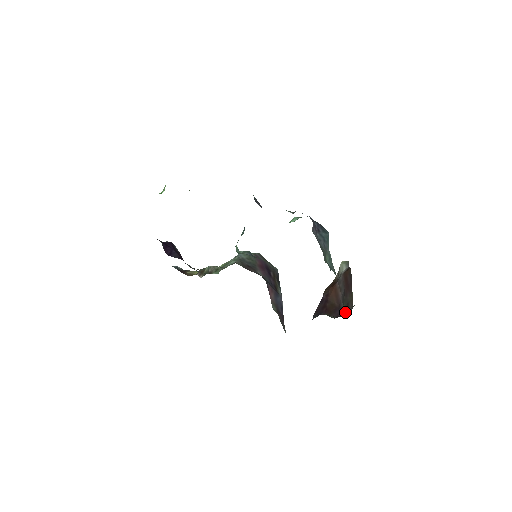
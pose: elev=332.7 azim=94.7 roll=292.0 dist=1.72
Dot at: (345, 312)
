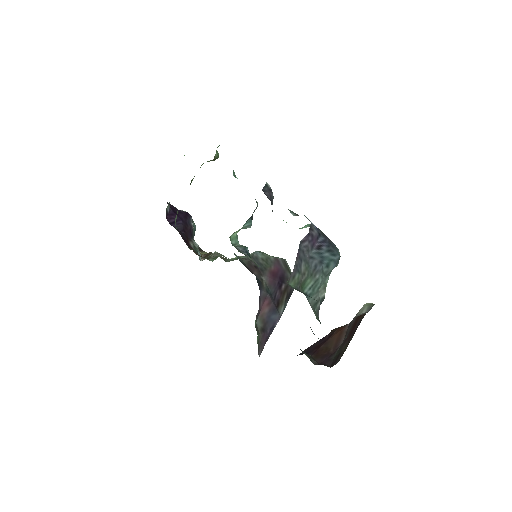
Dot at: (331, 362)
